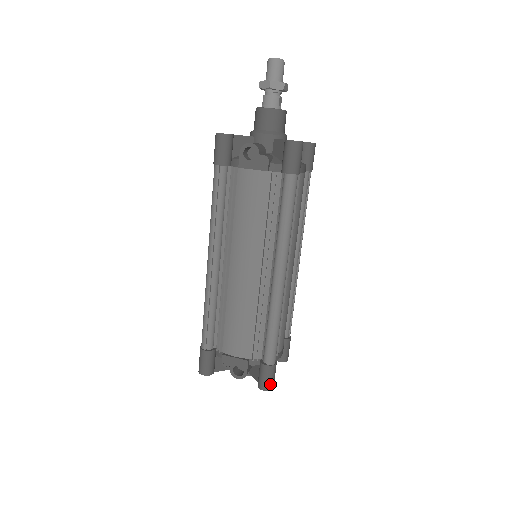
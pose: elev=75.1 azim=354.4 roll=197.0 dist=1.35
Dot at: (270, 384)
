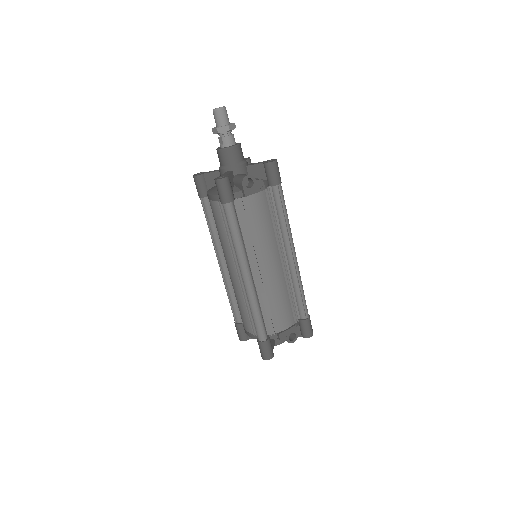
Dot at: (312, 330)
